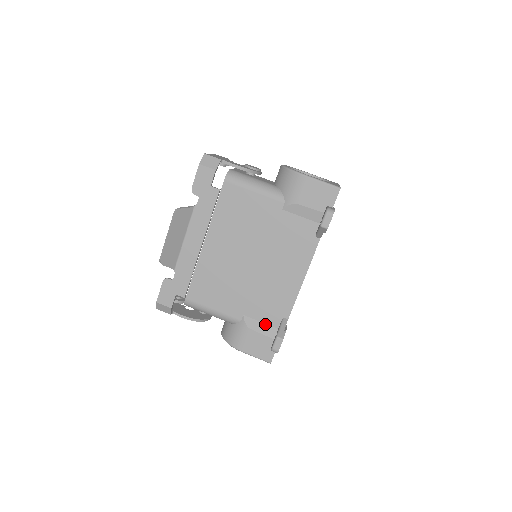
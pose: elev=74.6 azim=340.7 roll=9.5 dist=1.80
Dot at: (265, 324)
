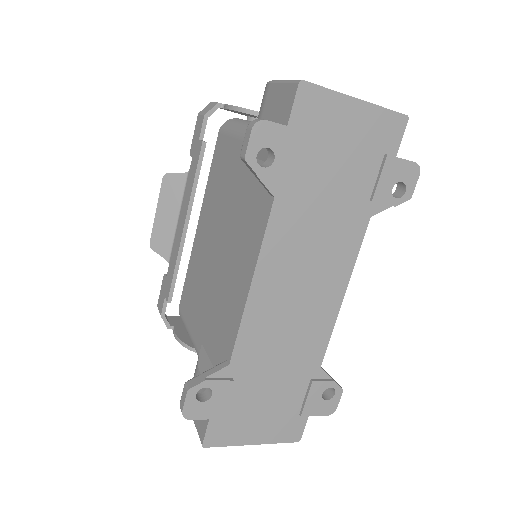
Dot at: (212, 366)
